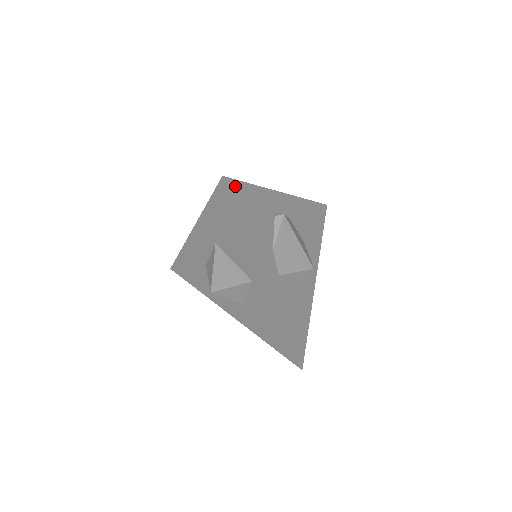
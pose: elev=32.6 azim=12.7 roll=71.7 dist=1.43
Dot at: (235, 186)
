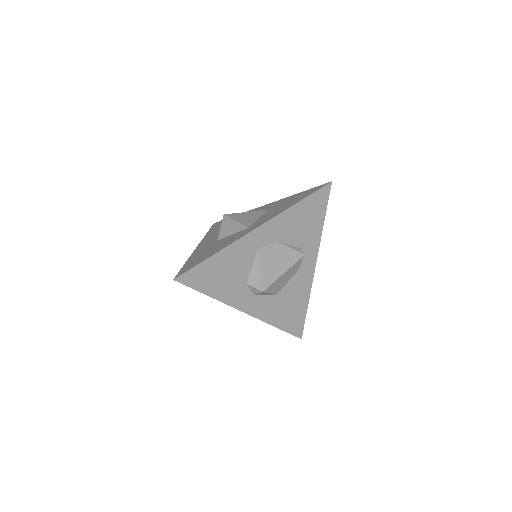
Dot at: (325, 196)
